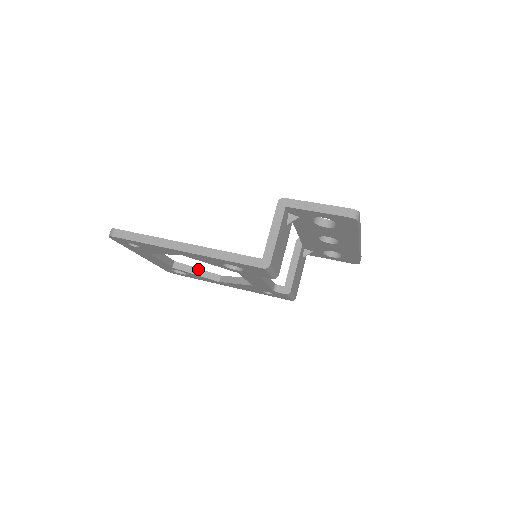
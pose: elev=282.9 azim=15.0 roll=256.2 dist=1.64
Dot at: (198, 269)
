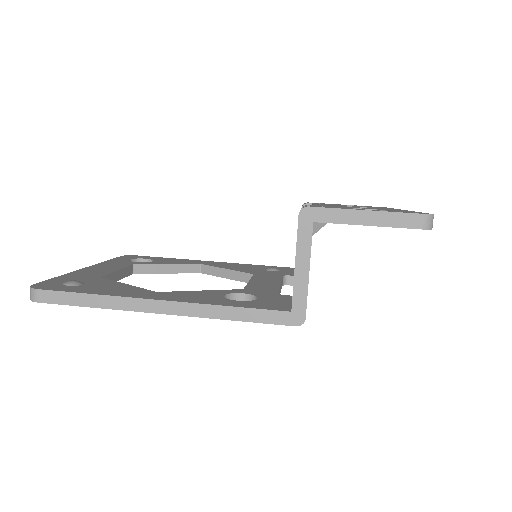
Dot at: (168, 265)
